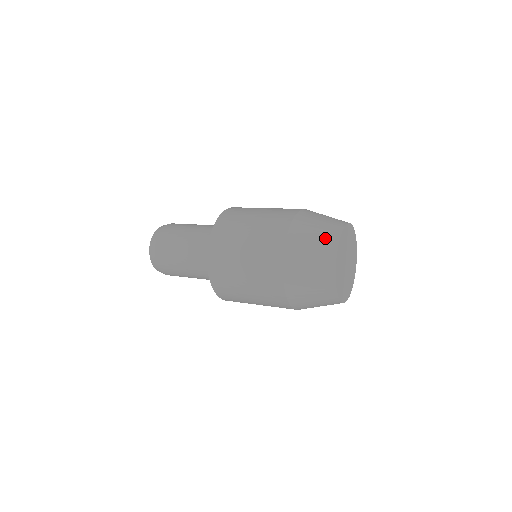
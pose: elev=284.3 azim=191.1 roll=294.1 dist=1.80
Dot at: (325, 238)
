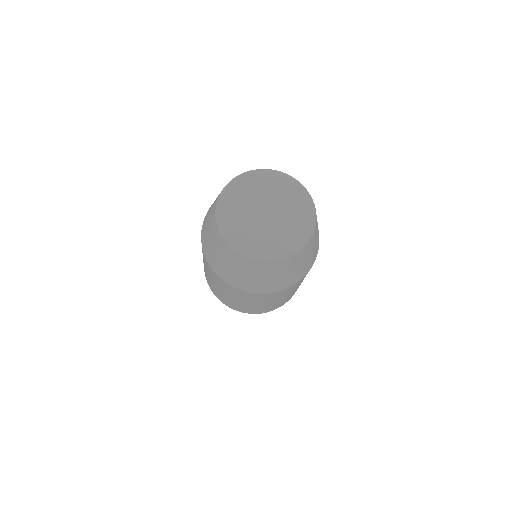
Dot at: occluded
